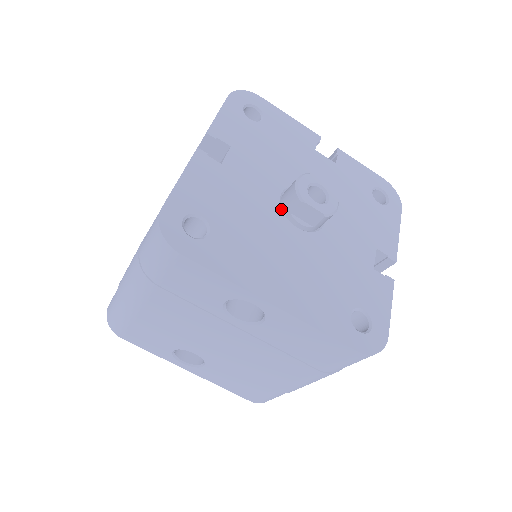
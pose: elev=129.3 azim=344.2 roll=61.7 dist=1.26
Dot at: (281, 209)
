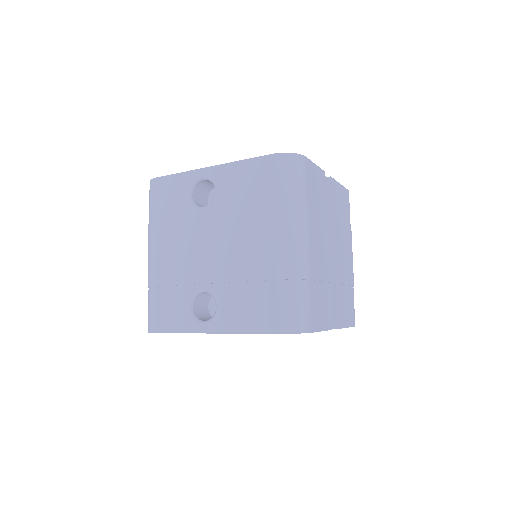
Dot at: occluded
